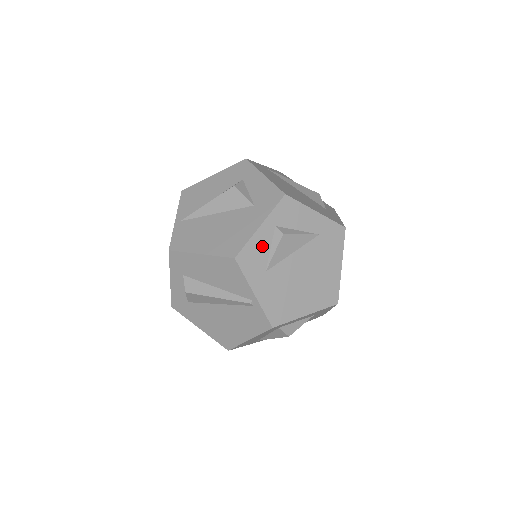
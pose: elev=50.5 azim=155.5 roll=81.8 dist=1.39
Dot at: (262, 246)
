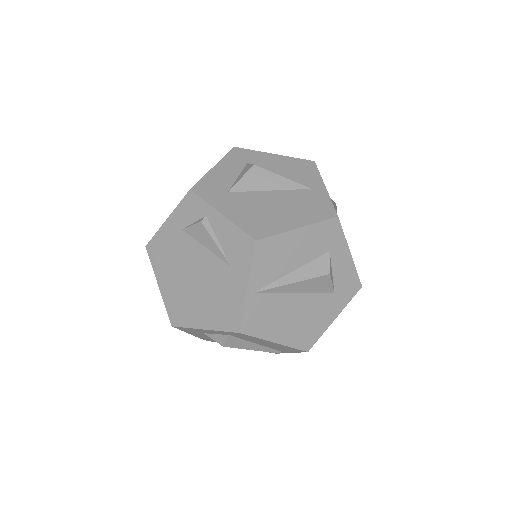
Dot at: occluded
